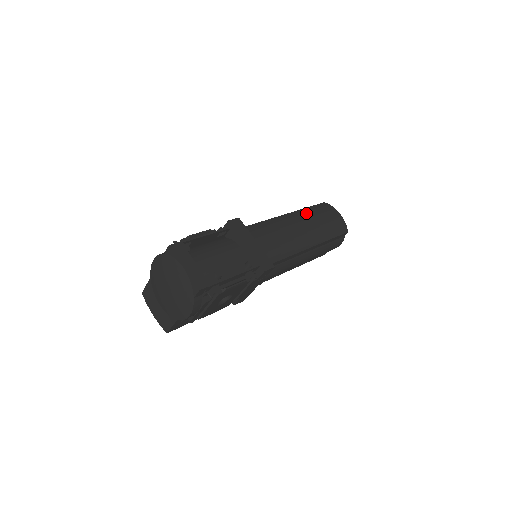
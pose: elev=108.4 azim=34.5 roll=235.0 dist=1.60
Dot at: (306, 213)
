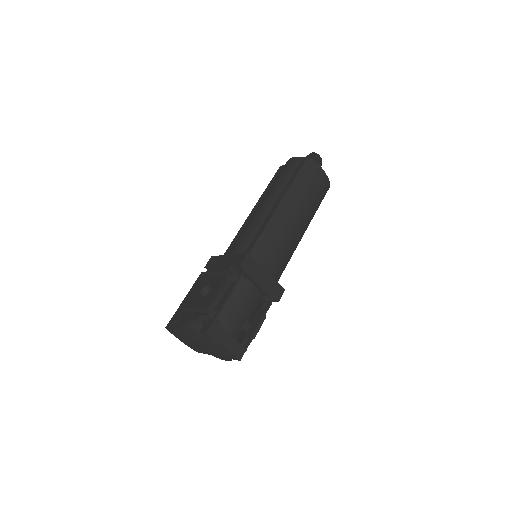
Dot at: (297, 193)
